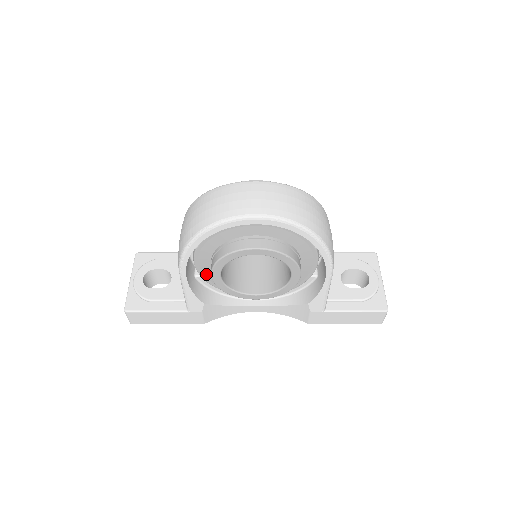
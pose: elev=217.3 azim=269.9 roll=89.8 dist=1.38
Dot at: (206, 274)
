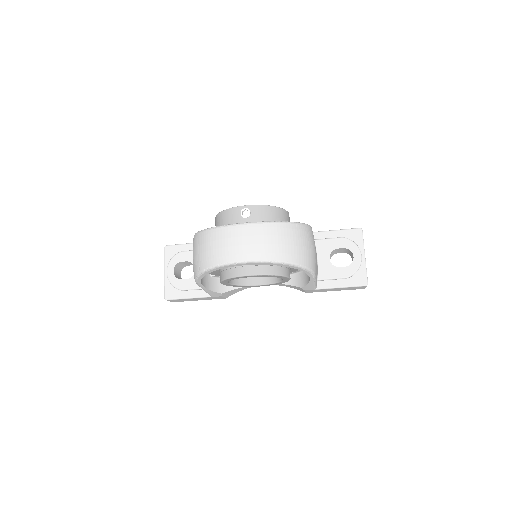
Dot at: (219, 275)
